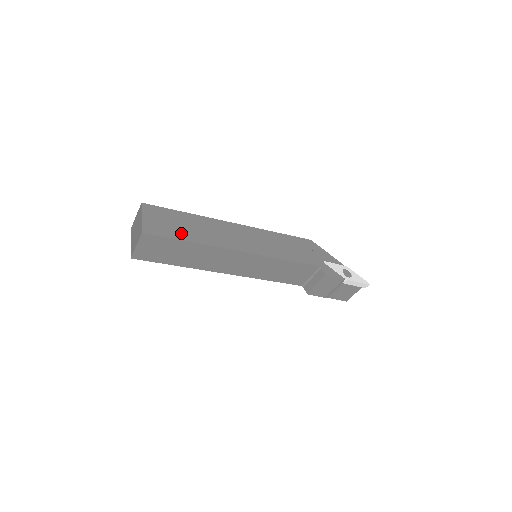
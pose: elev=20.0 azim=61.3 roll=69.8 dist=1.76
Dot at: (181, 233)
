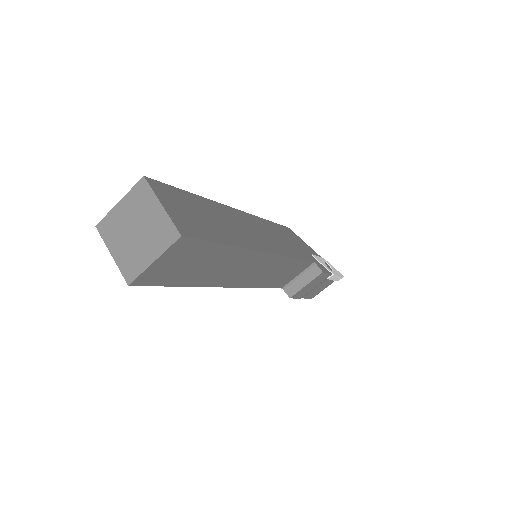
Dot at: (214, 231)
